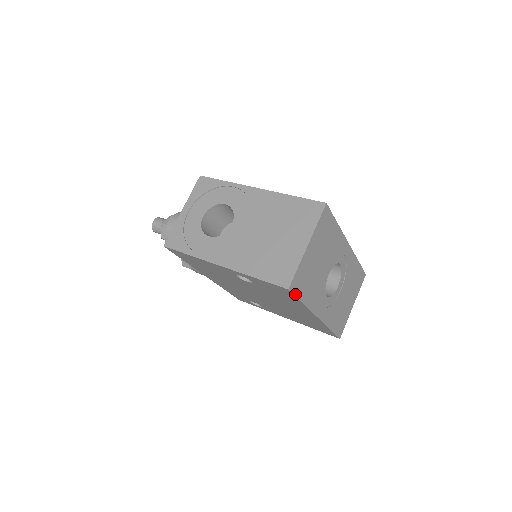
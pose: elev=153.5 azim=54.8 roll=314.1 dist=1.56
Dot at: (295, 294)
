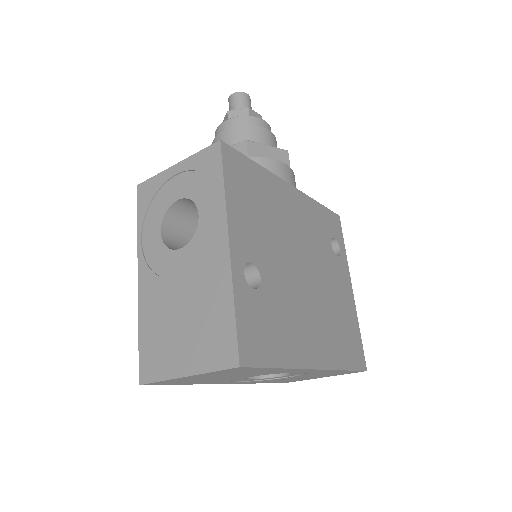
Dot at: (160, 384)
